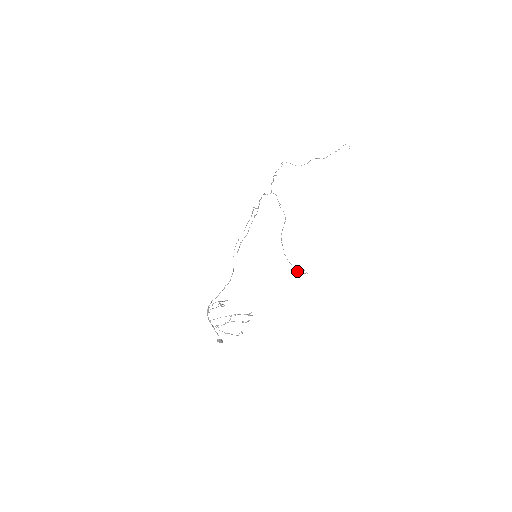
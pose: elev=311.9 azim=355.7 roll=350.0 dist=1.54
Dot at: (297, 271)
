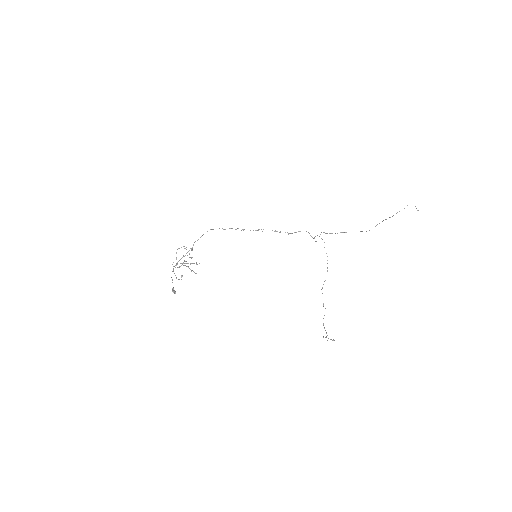
Dot at: occluded
